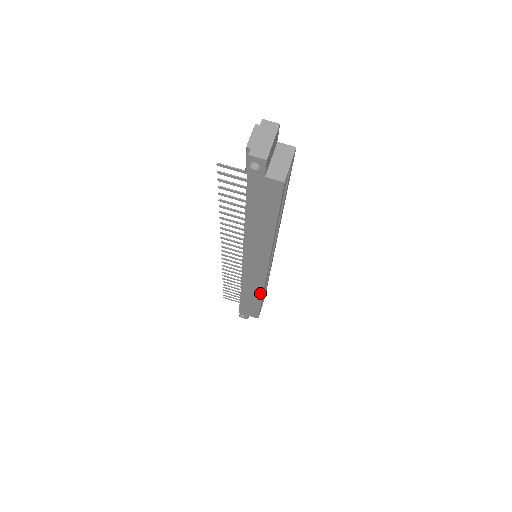
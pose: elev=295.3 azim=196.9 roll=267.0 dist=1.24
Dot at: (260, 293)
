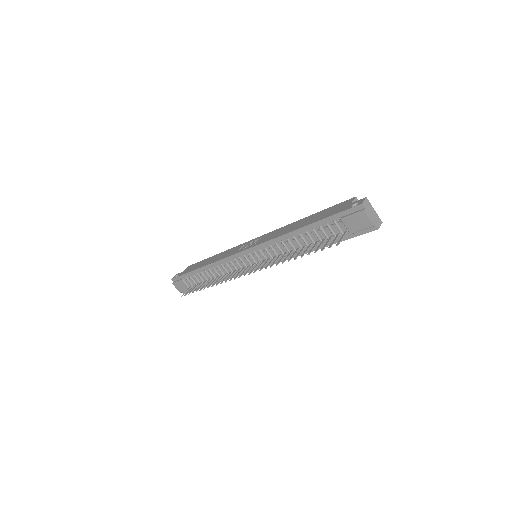
Dot at: occluded
